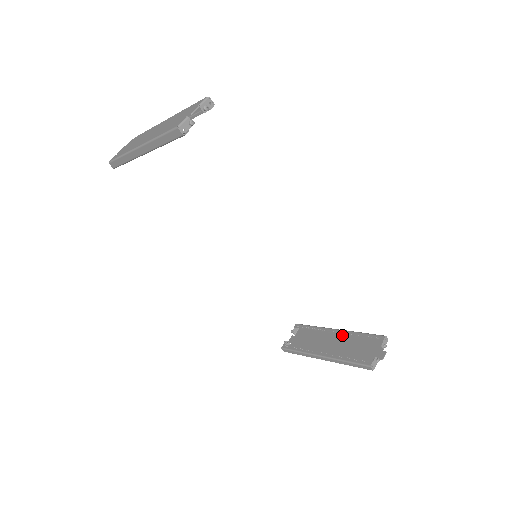
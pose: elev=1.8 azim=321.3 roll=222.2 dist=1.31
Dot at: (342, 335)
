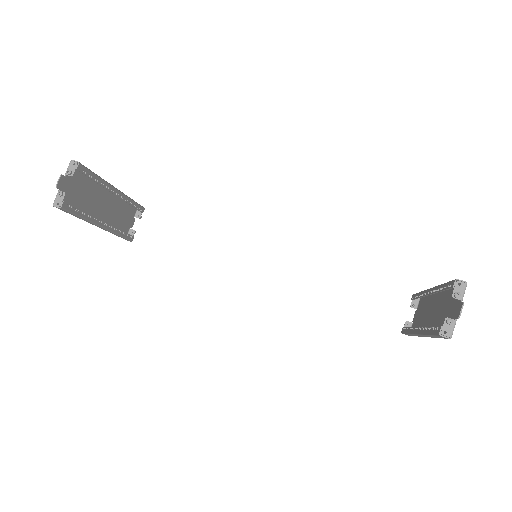
Dot at: (440, 294)
